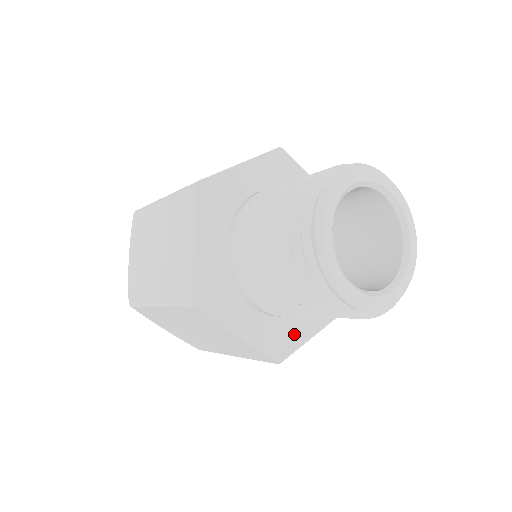
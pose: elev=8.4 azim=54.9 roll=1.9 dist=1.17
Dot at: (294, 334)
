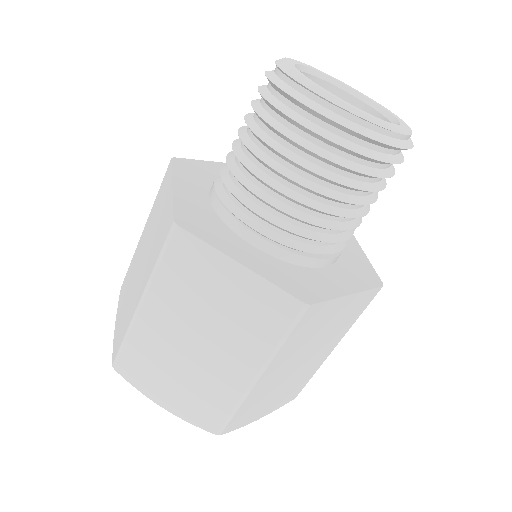
Dot at: (320, 285)
